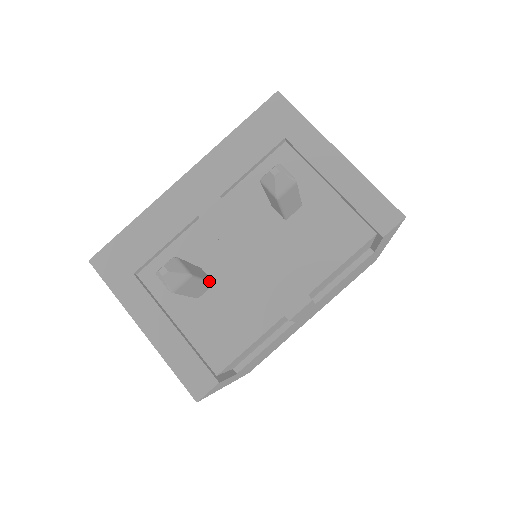
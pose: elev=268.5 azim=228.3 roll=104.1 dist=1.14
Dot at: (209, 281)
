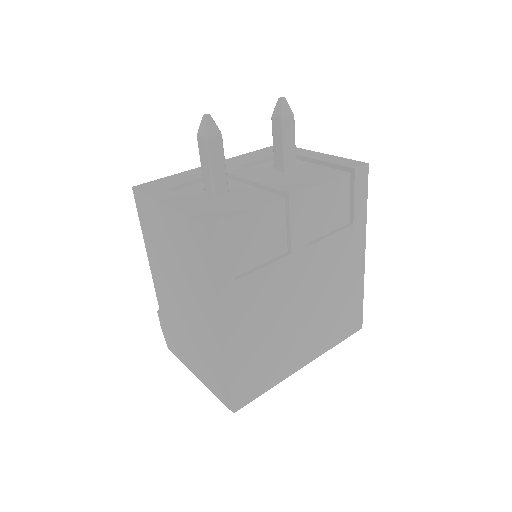
Dot at: occluded
